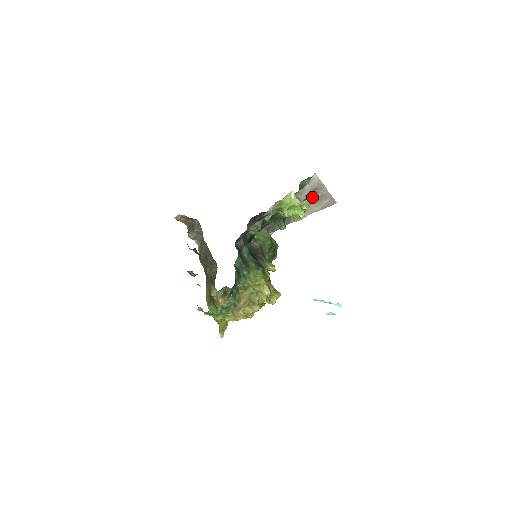
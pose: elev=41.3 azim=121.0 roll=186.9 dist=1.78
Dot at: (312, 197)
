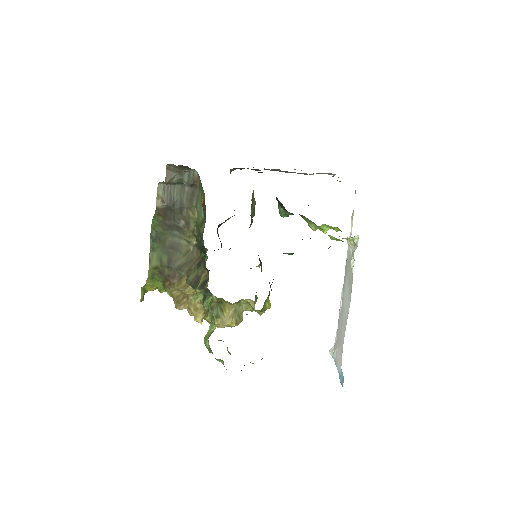
Dot at: (316, 173)
